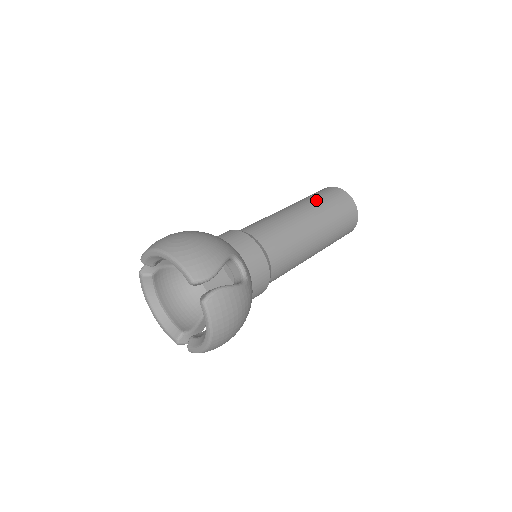
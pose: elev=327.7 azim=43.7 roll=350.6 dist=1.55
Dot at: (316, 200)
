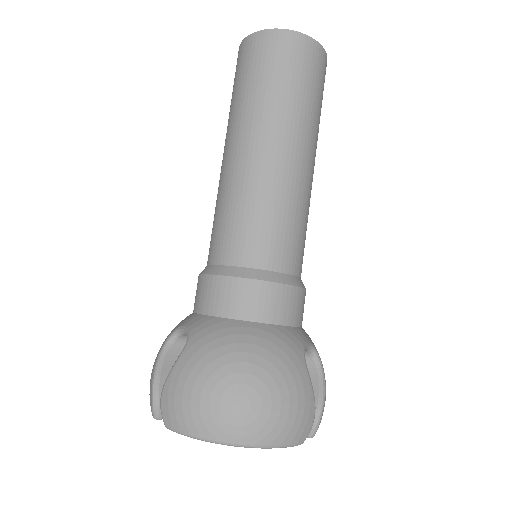
Dot at: (290, 101)
